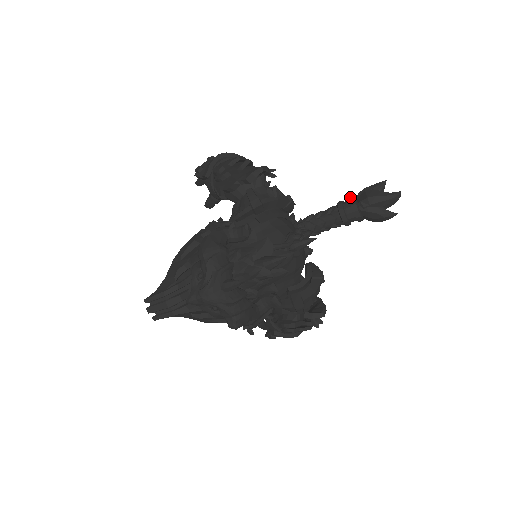
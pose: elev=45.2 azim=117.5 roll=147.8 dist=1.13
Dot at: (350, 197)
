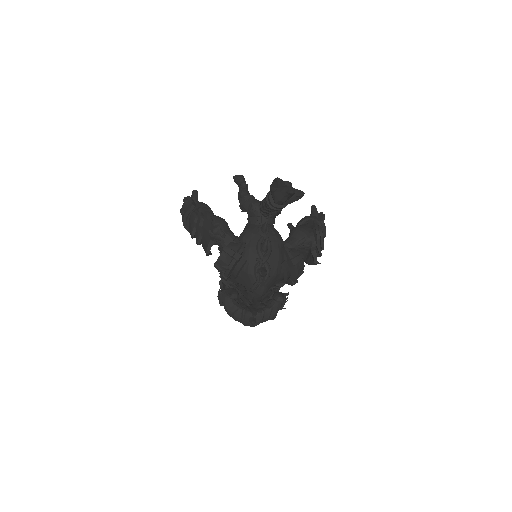
Dot at: (268, 198)
